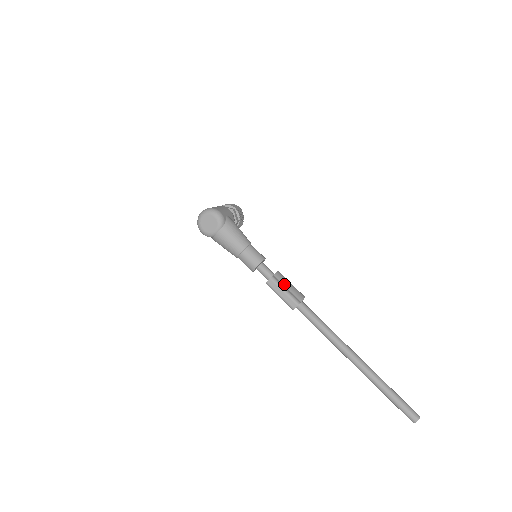
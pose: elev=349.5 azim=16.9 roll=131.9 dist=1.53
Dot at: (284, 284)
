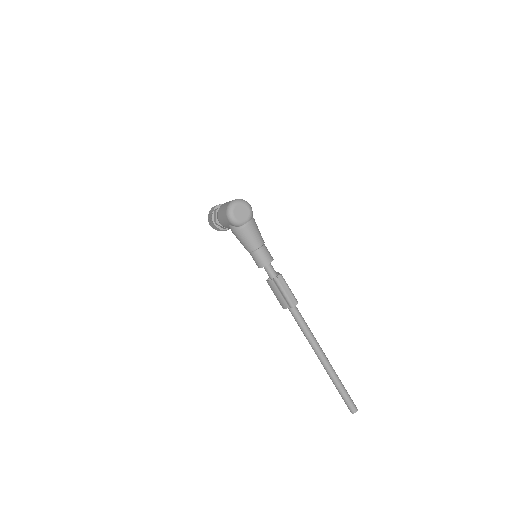
Dot at: occluded
